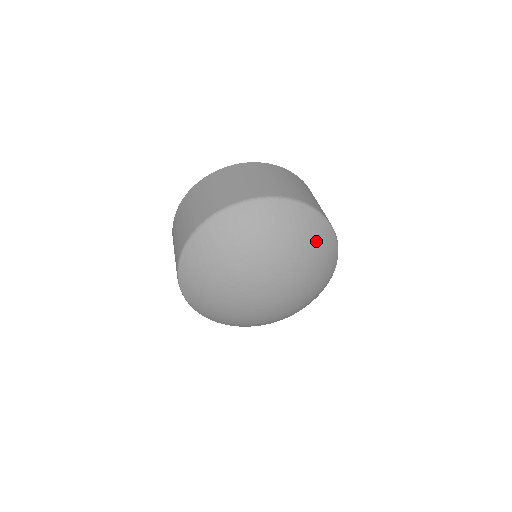
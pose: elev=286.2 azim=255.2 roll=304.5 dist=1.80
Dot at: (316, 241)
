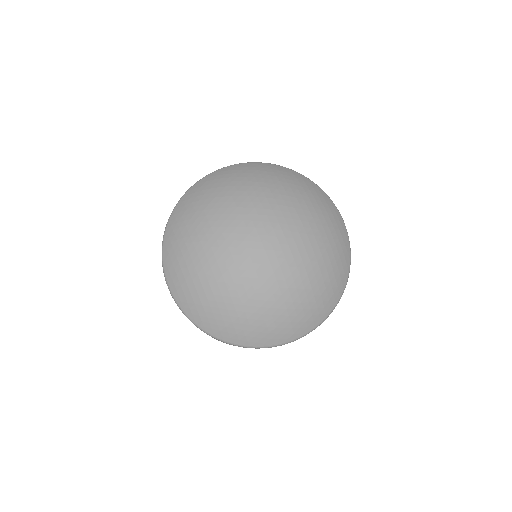
Dot at: (304, 192)
